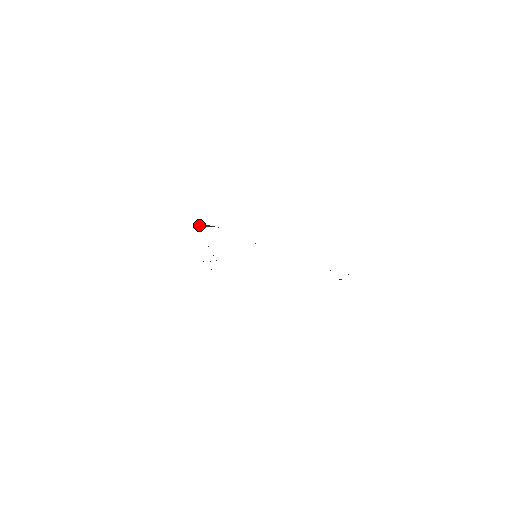
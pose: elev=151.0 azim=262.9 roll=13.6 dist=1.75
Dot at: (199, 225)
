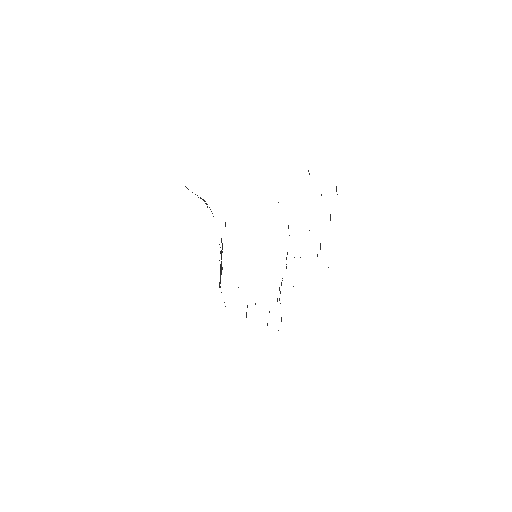
Dot at: occluded
